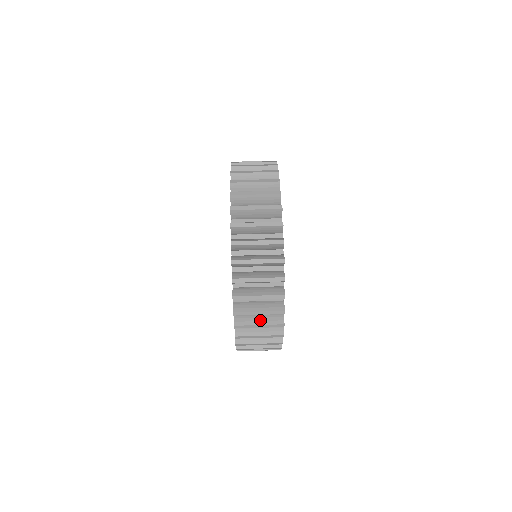
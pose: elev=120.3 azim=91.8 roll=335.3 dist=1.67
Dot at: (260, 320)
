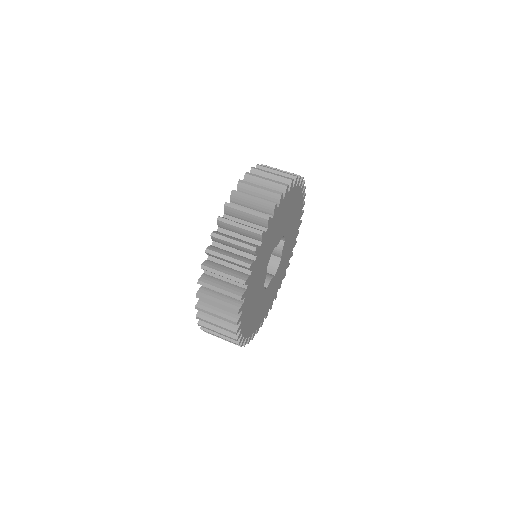
Dot at: (219, 311)
